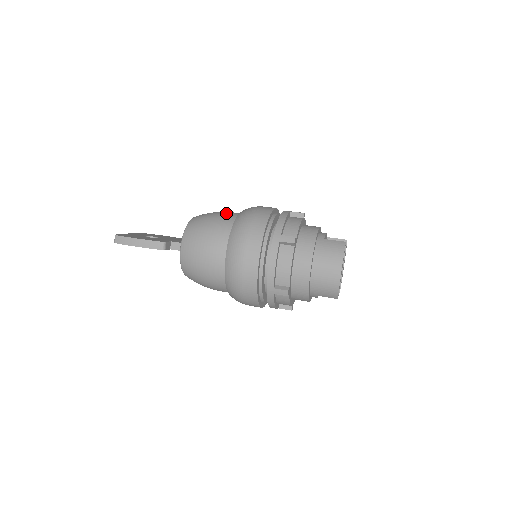
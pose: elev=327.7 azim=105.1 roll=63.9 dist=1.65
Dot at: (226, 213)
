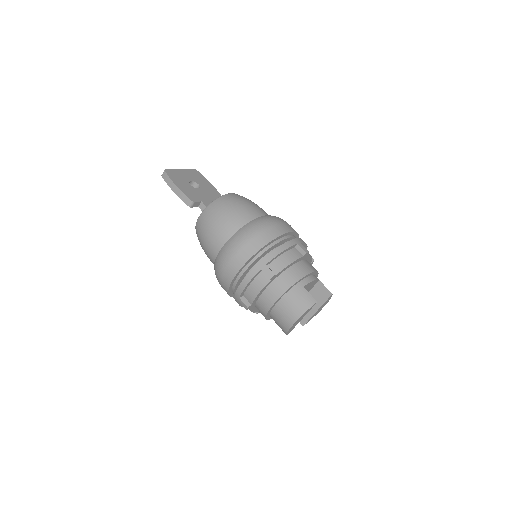
Dot at: (249, 210)
